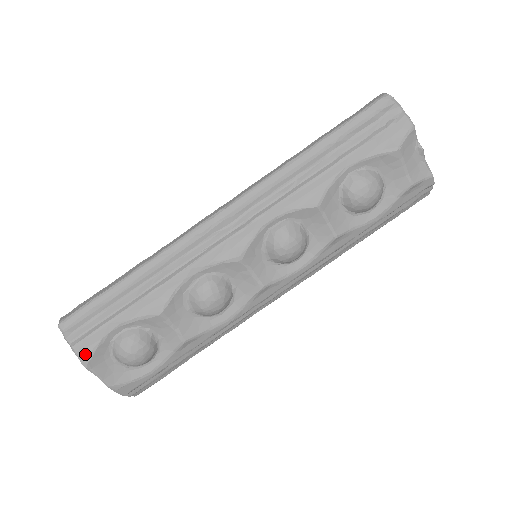
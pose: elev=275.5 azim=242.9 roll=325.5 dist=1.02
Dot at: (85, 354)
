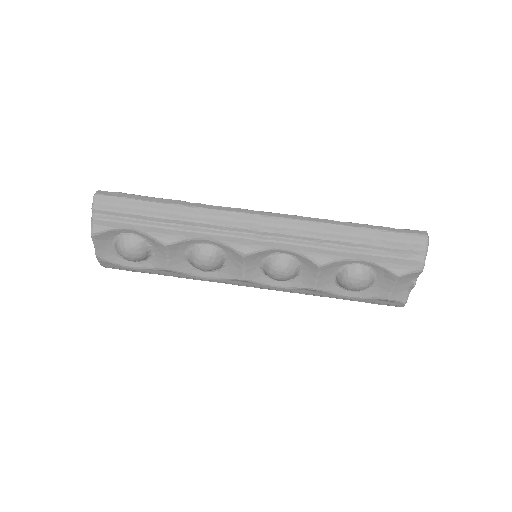
Dot at: (98, 228)
